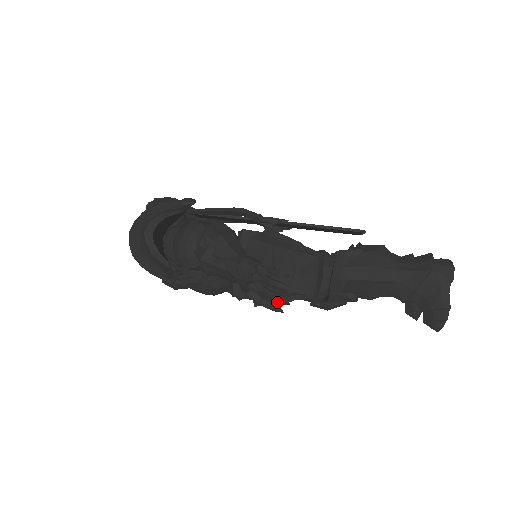
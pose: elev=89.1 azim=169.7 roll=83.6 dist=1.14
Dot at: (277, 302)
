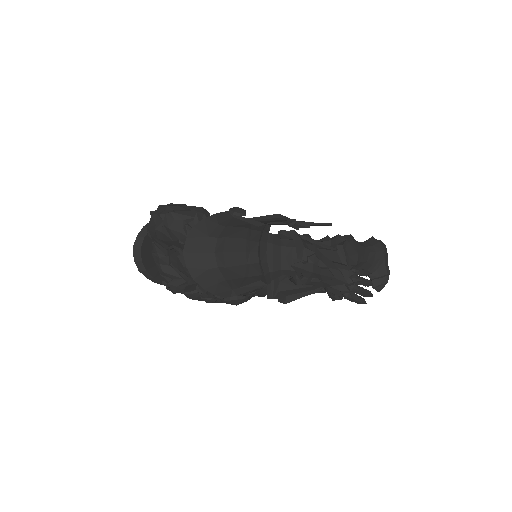
Dot at: (367, 296)
